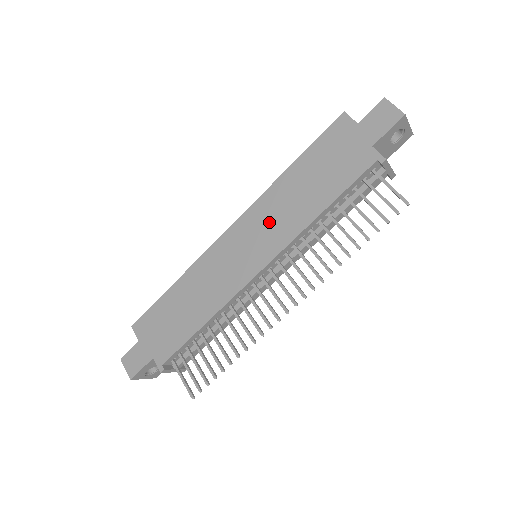
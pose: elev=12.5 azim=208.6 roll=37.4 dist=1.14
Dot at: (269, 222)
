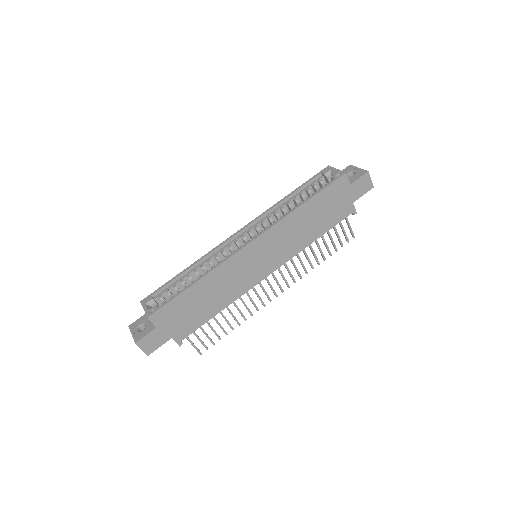
Dot at: (282, 242)
